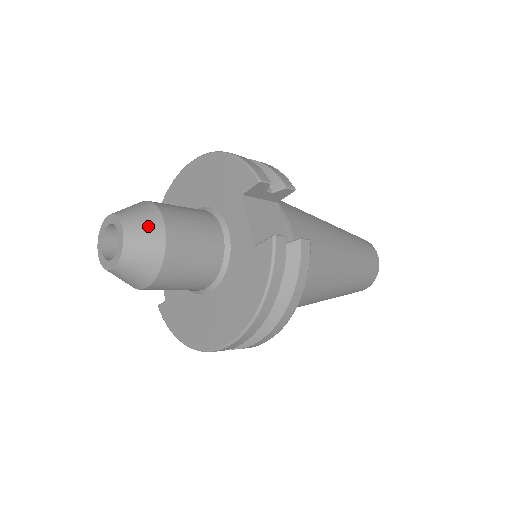
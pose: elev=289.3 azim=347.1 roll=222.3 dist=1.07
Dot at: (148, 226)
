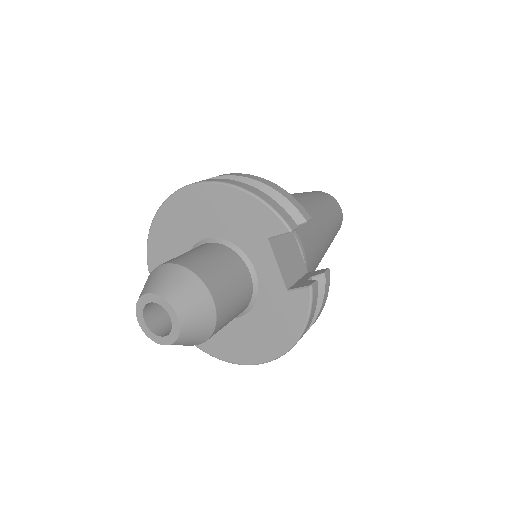
Dot at: (198, 304)
